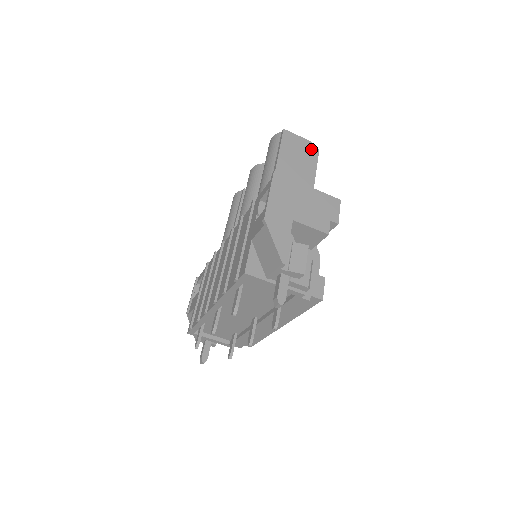
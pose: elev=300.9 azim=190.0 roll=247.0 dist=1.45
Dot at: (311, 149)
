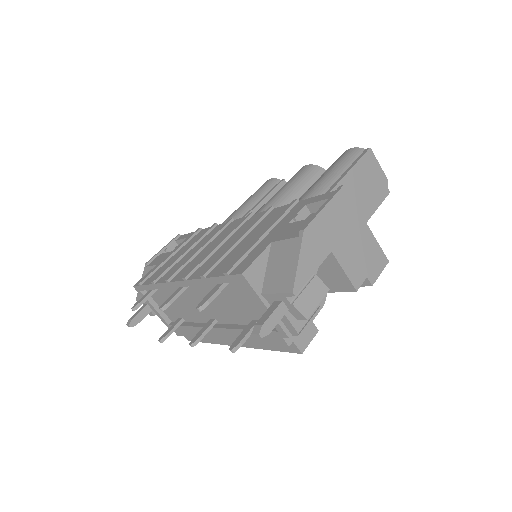
Dot at: (383, 186)
